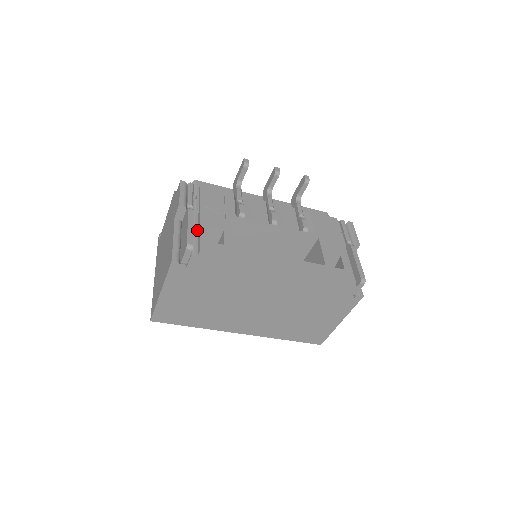
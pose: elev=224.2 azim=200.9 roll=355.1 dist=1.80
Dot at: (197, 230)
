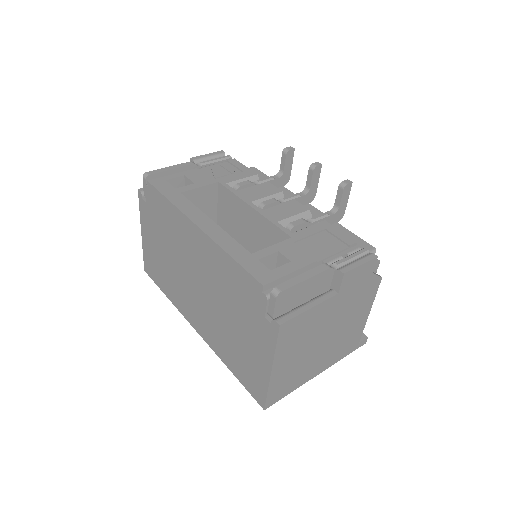
Dot at: occluded
